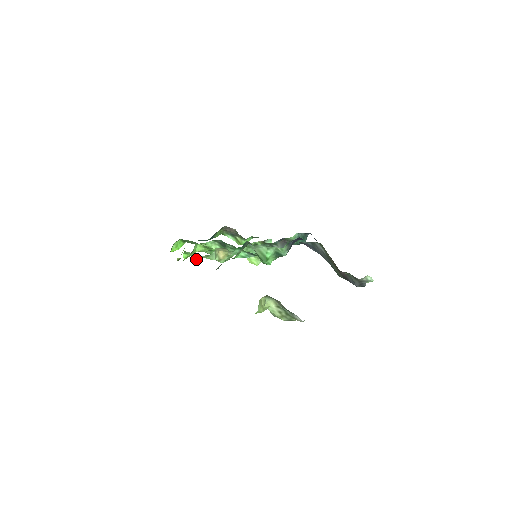
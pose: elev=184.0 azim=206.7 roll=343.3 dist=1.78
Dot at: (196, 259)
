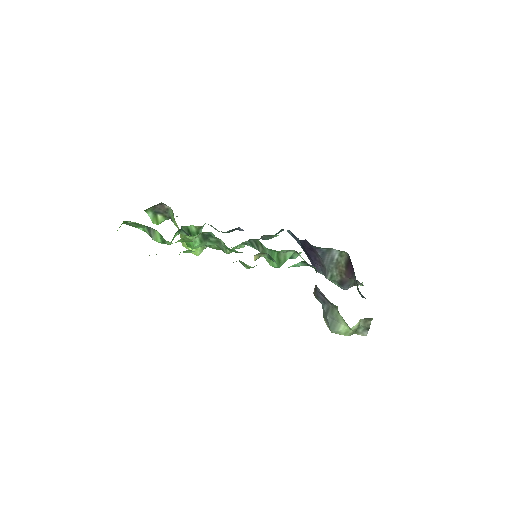
Dot at: occluded
